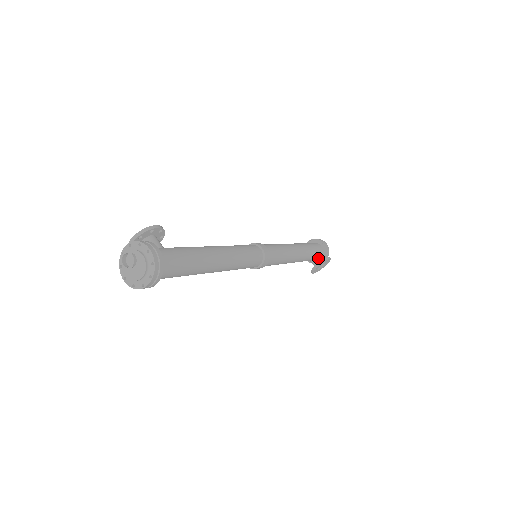
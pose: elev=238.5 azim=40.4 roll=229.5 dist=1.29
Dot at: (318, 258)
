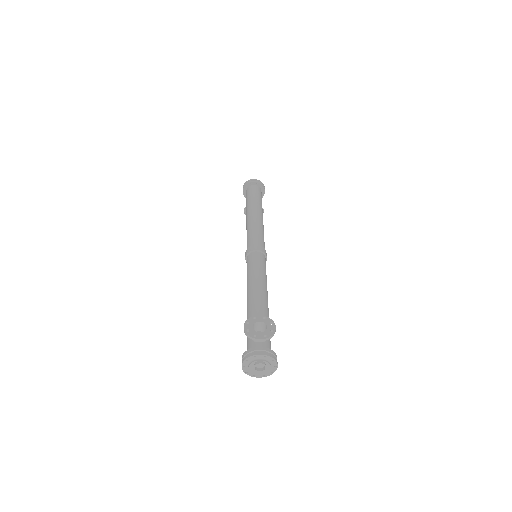
Dot at: occluded
